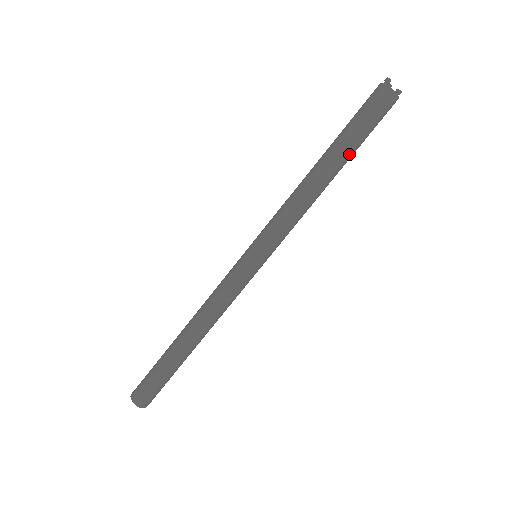
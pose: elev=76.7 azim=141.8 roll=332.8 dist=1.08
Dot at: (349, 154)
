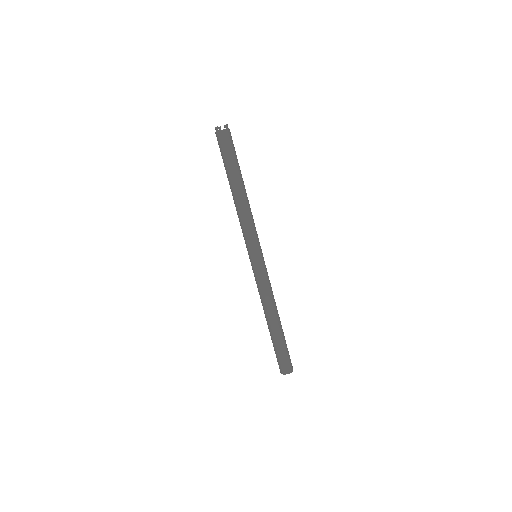
Dot at: (239, 173)
